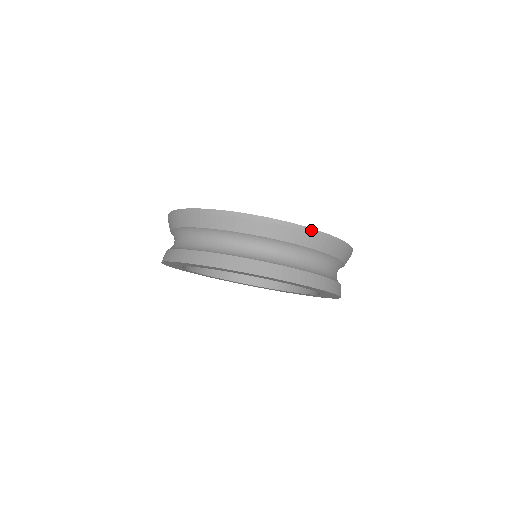
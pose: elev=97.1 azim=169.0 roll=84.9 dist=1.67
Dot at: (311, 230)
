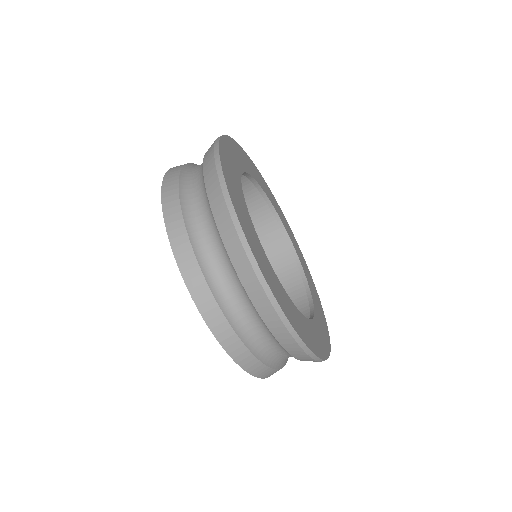
Dot at: (271, 295)
